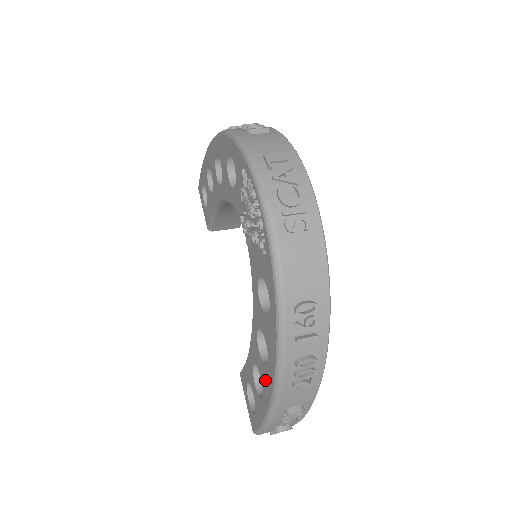
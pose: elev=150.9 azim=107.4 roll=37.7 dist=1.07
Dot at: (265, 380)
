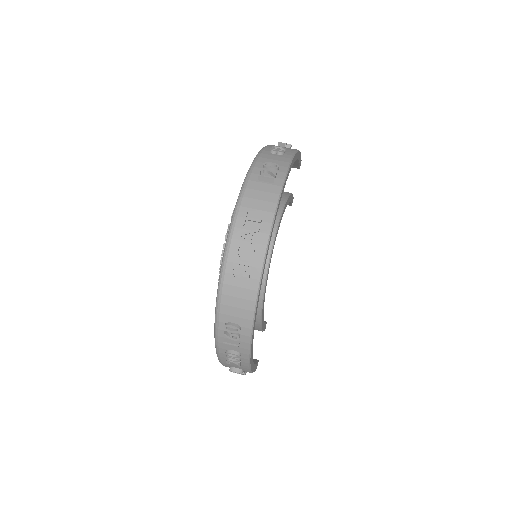
Dot at: occluded
